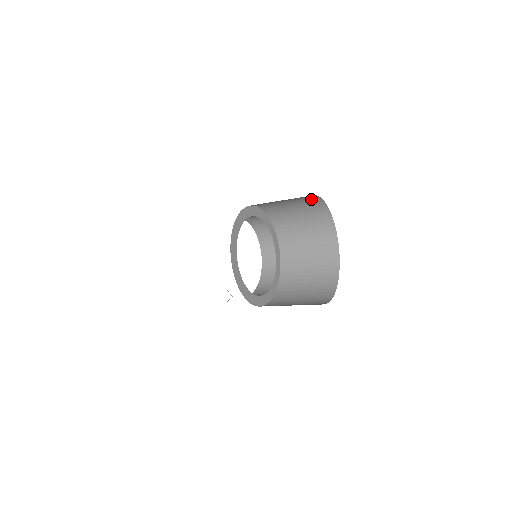
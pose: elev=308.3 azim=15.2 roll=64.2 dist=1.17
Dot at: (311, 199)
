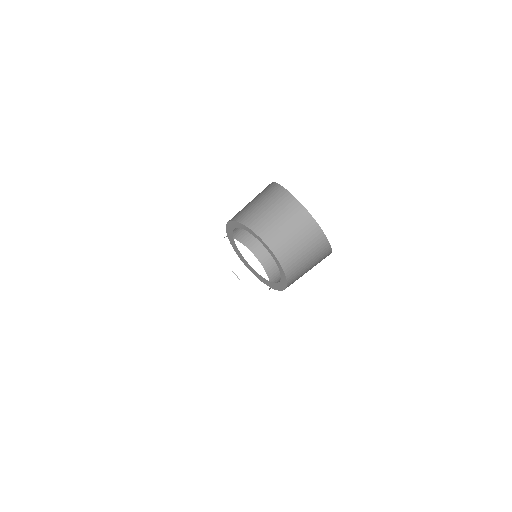
Dot at: (287, 201)
